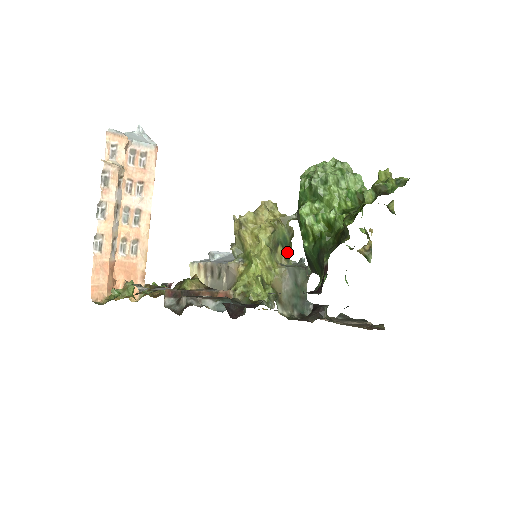
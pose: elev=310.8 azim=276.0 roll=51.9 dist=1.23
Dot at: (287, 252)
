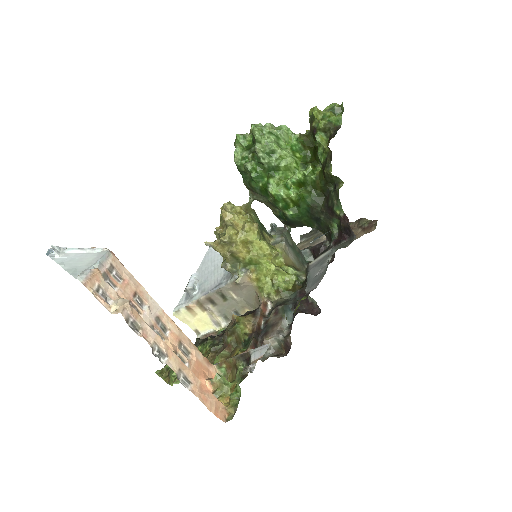
Dot at: (266, 231)
